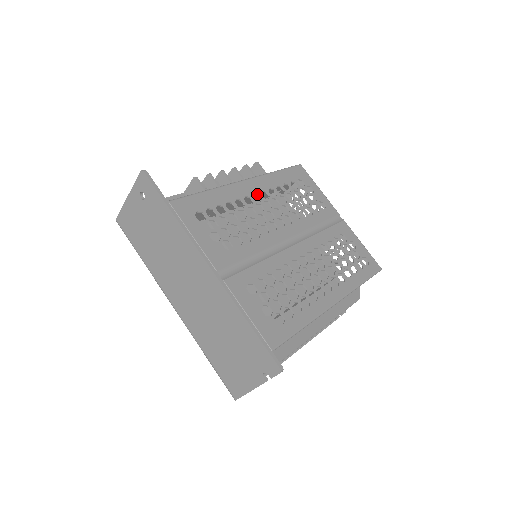
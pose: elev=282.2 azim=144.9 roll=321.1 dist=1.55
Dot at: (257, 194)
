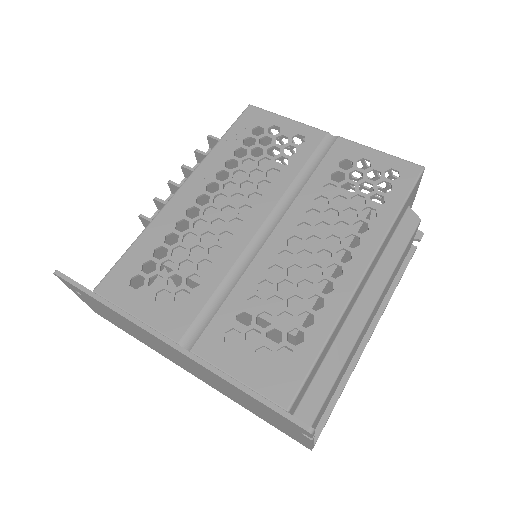
Dot at: (202, 194)
